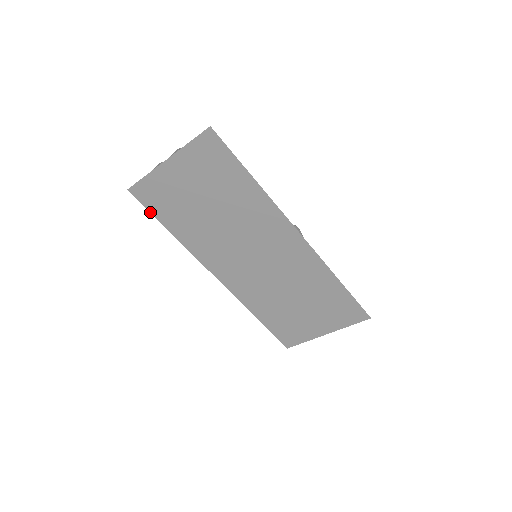
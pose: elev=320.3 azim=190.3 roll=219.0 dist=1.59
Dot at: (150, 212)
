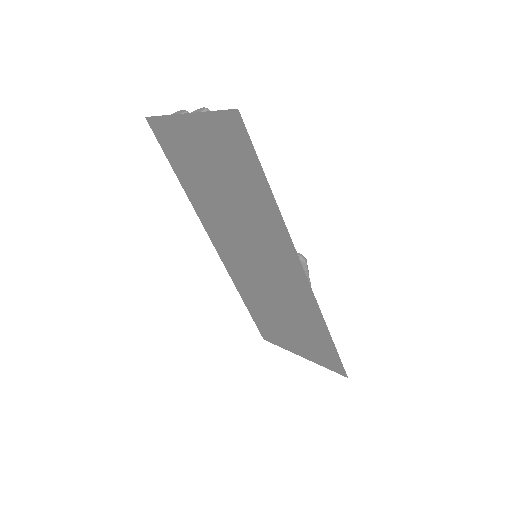
Dot at: (164, 152)
